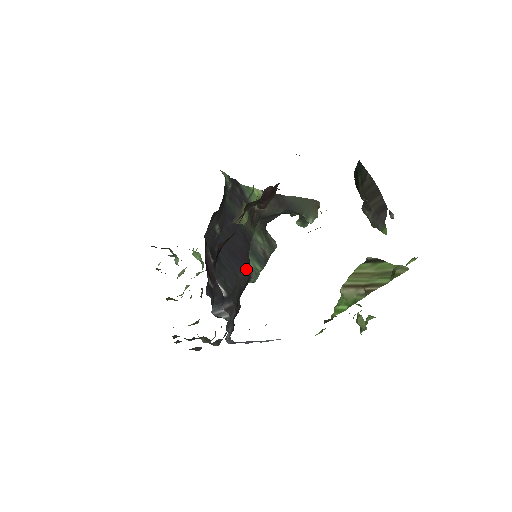
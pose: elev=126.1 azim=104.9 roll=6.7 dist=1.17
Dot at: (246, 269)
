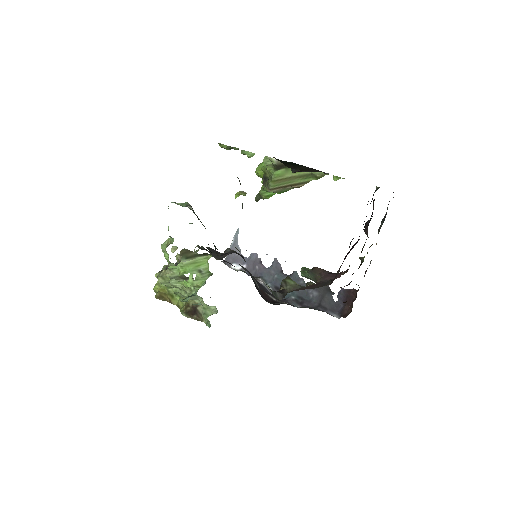
Dot at: occluded
